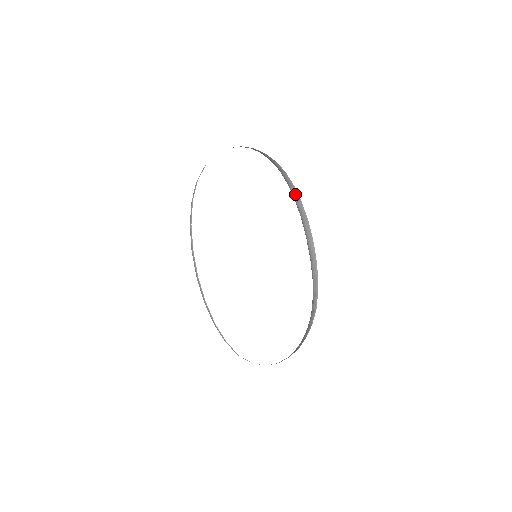
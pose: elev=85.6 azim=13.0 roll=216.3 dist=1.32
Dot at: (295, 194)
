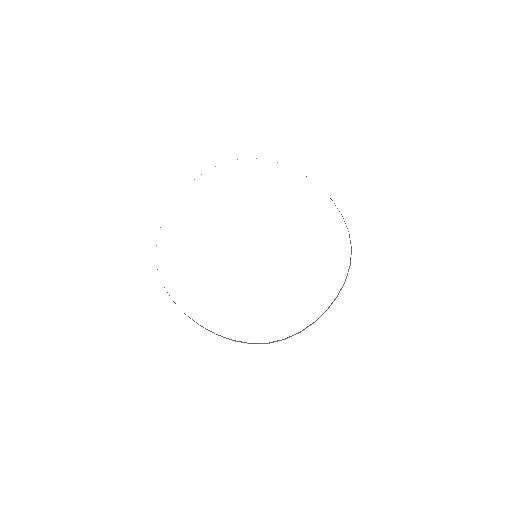
Dot at: occluded
